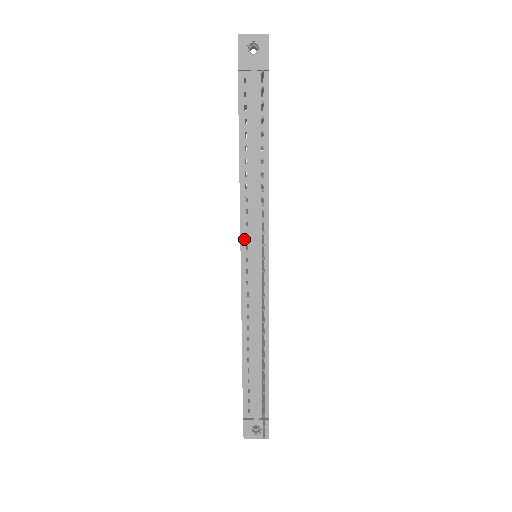
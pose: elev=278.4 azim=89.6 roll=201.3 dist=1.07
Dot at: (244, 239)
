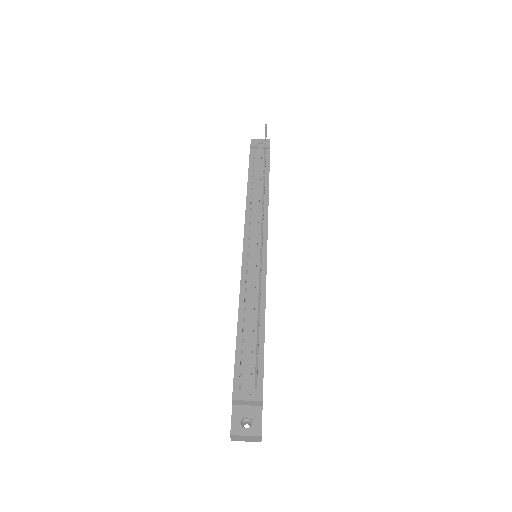
Dot at: (247, 233)
